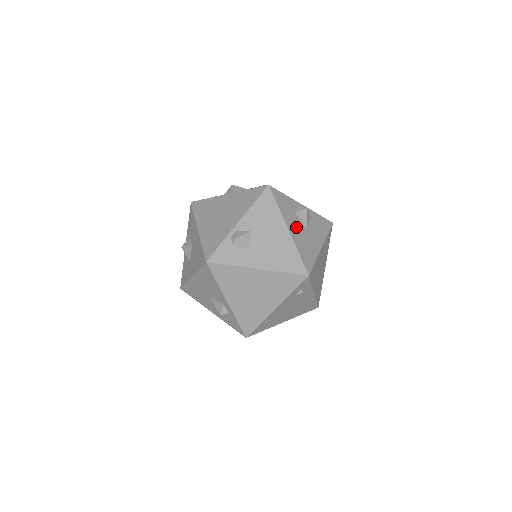
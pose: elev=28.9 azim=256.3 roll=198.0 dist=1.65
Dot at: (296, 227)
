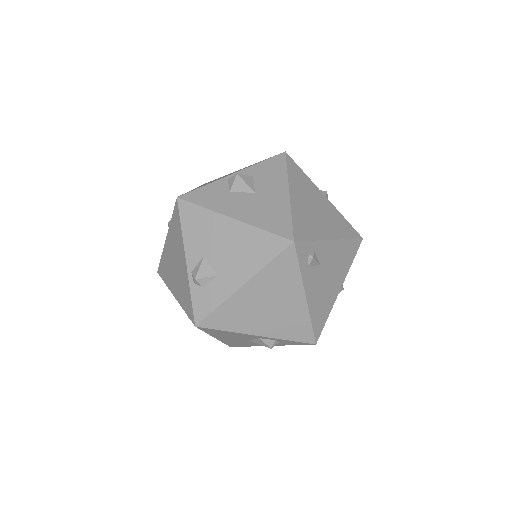
Dot at: (240, 205)
